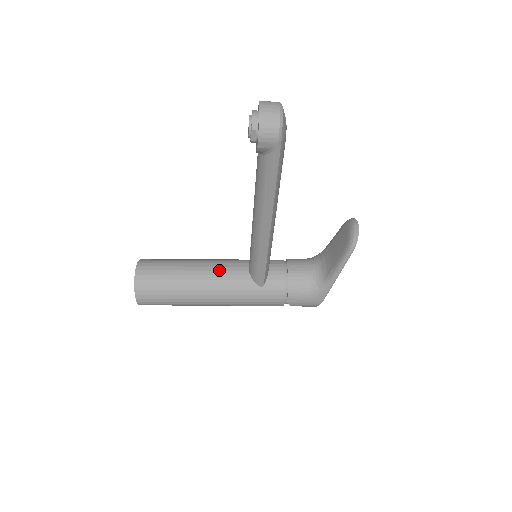
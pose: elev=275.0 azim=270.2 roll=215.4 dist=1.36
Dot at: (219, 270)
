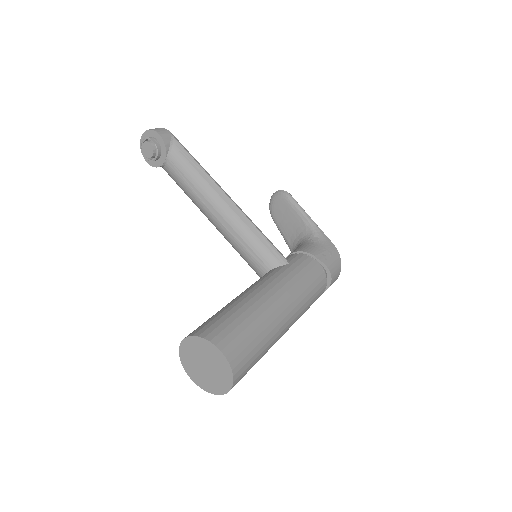
Dot at: occluded
